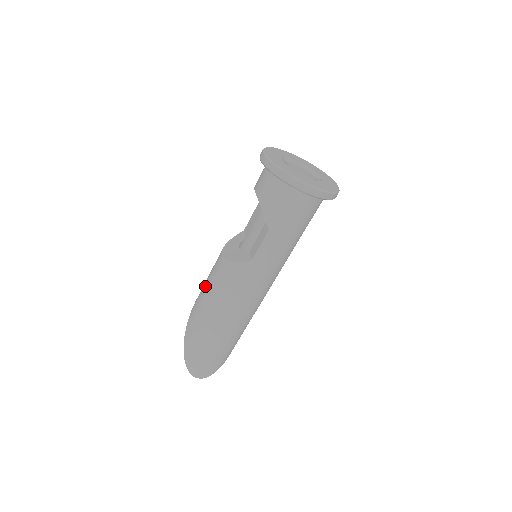
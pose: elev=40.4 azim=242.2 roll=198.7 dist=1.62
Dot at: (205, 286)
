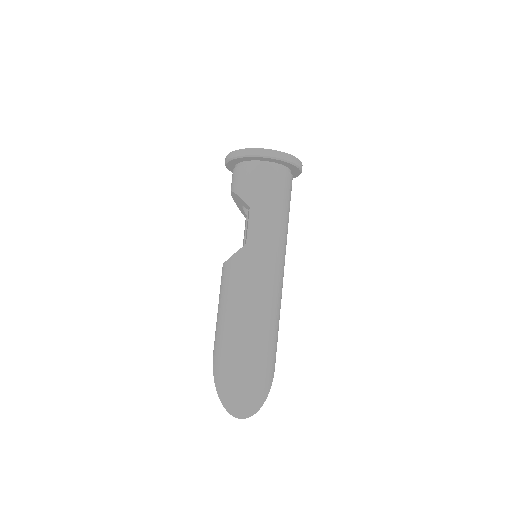
Dot at: (218, 306)
